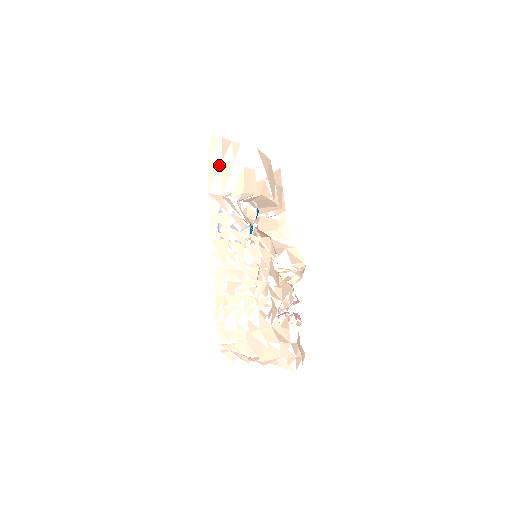
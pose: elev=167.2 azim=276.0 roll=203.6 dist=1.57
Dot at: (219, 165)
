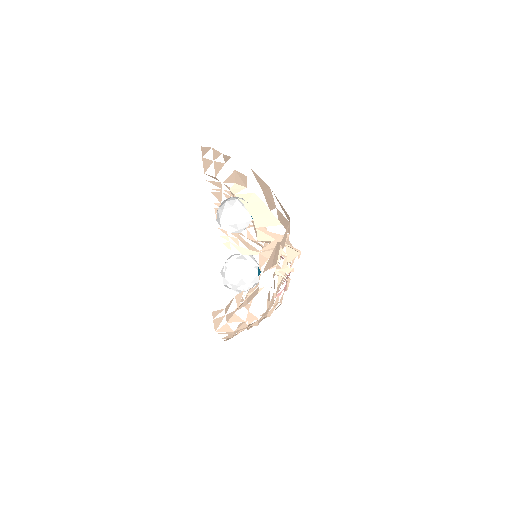
Dot at: occluded
